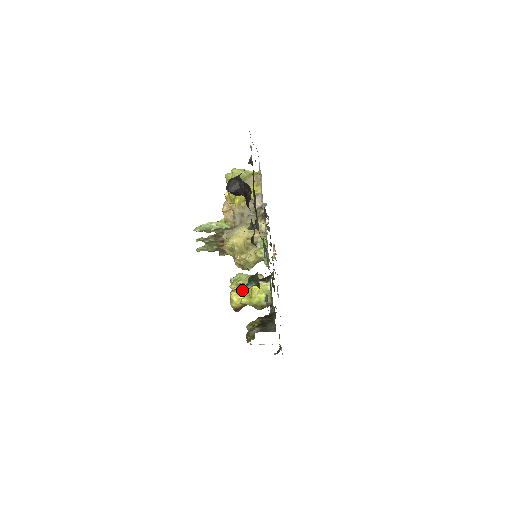
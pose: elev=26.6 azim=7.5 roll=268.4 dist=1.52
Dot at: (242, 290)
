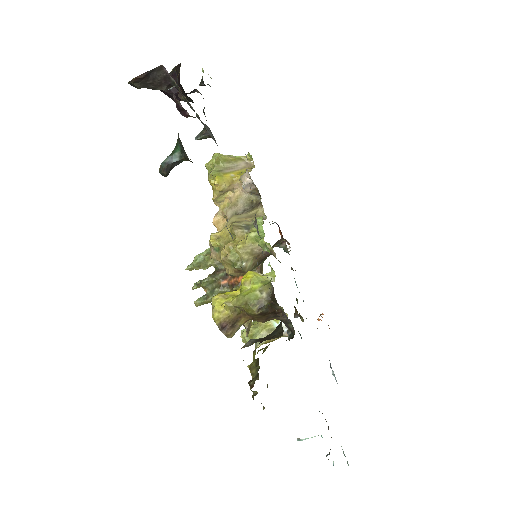
Dot at: (160, 166)
